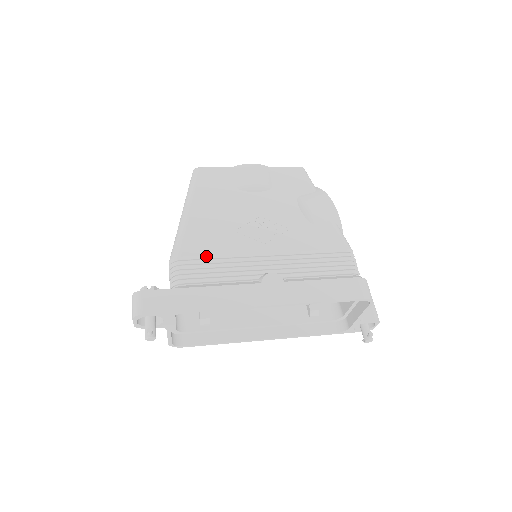
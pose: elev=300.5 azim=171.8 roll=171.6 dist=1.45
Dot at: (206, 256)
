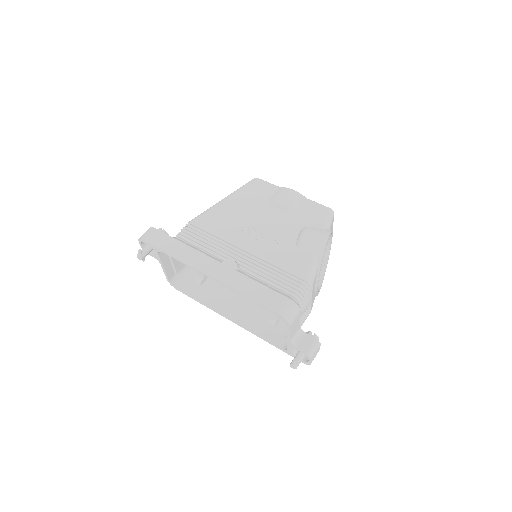
Dot at: (208, 230)
